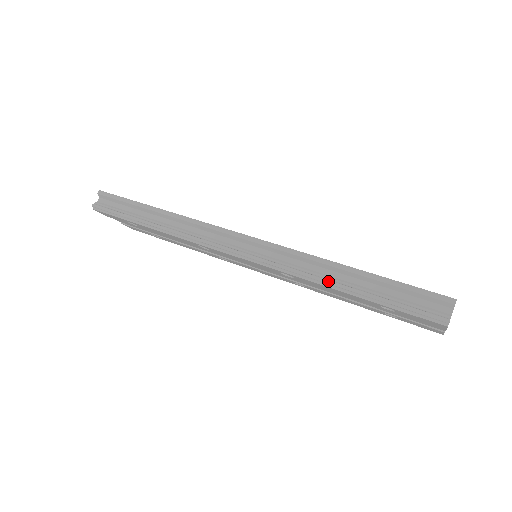
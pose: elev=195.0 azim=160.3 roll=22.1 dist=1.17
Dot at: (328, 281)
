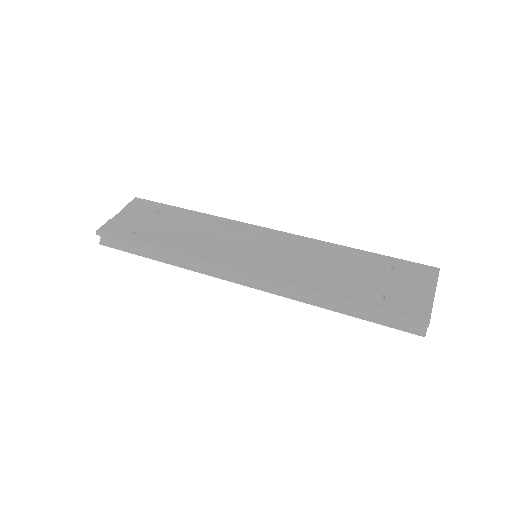
Dot at: (321, 307)
